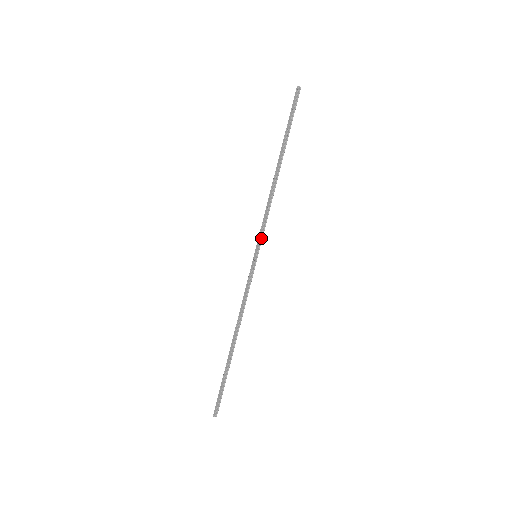
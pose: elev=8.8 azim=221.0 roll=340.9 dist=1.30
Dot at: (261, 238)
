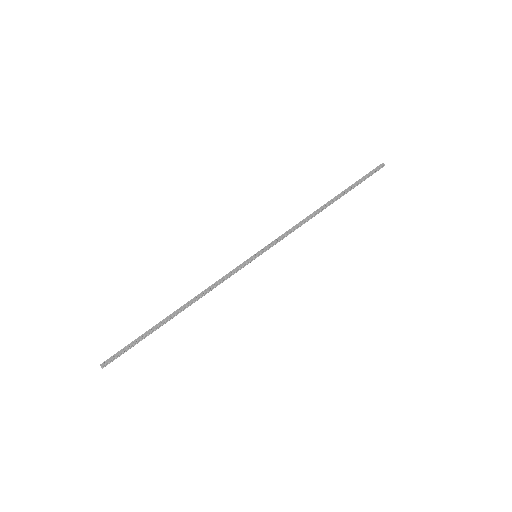
Dot at: (272, 245)
